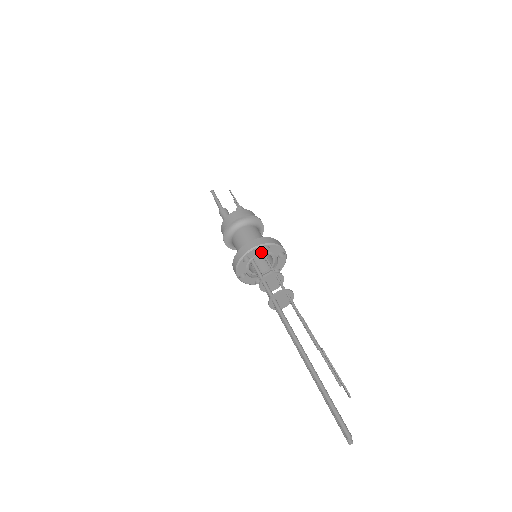
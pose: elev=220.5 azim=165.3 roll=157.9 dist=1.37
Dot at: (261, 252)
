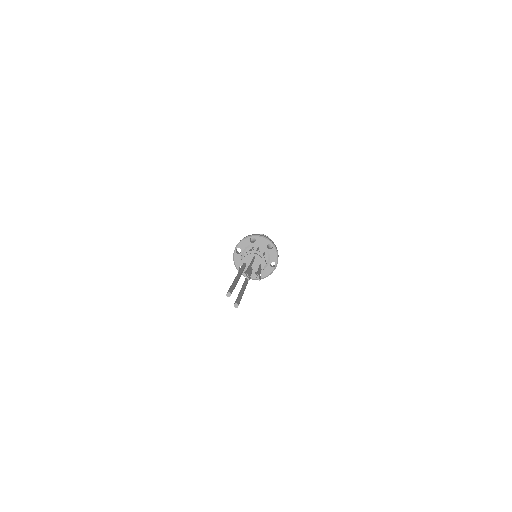
Dot at: (250, 244)
